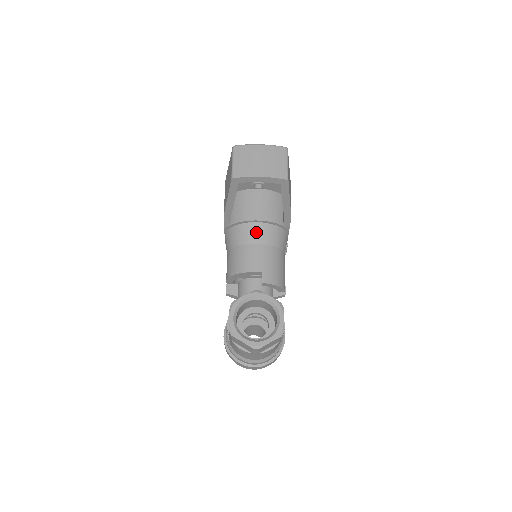
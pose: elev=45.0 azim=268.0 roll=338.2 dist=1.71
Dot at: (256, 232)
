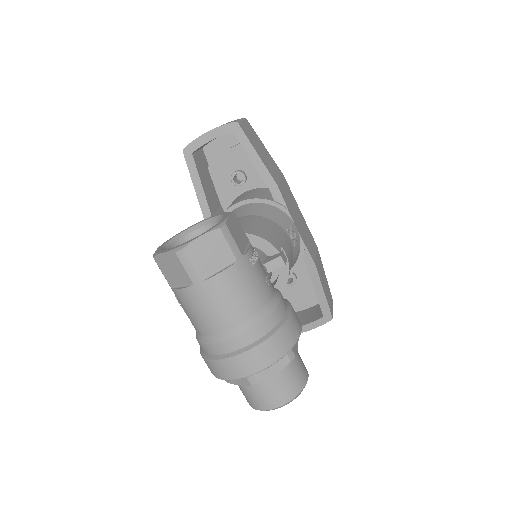
Dot at: (237, 212)
